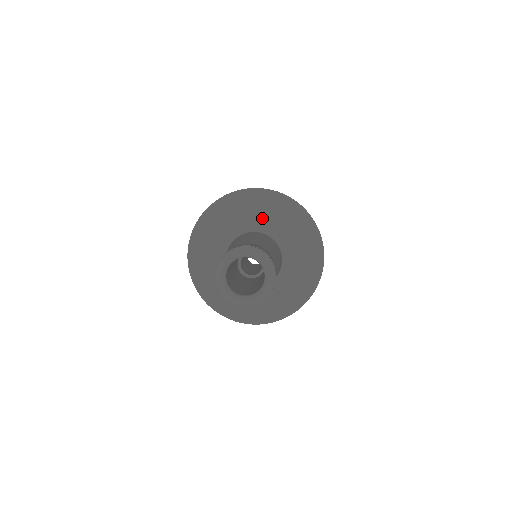
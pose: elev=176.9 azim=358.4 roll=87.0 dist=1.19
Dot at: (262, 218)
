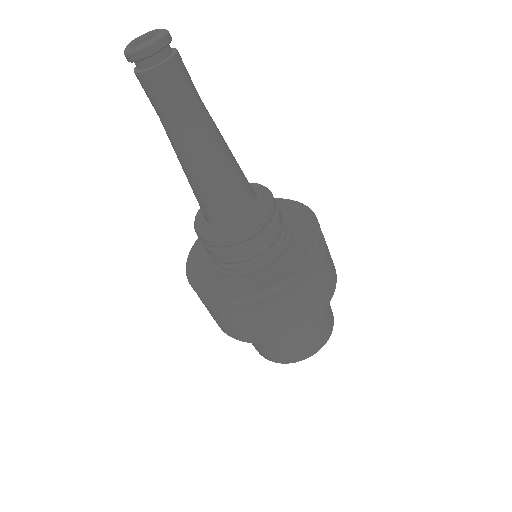
Dot at: occluded
